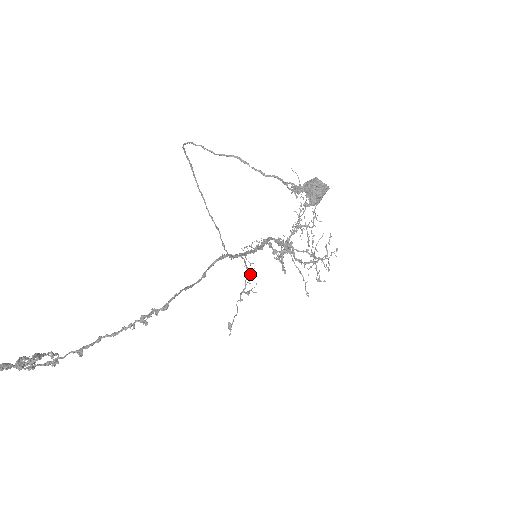
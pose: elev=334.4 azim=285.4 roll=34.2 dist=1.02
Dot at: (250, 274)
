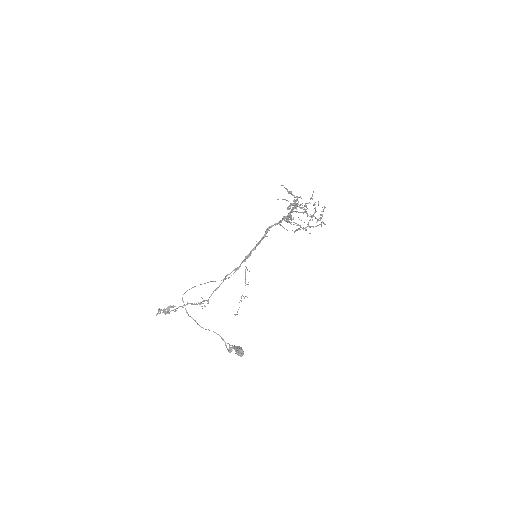
Dot at: occluded
